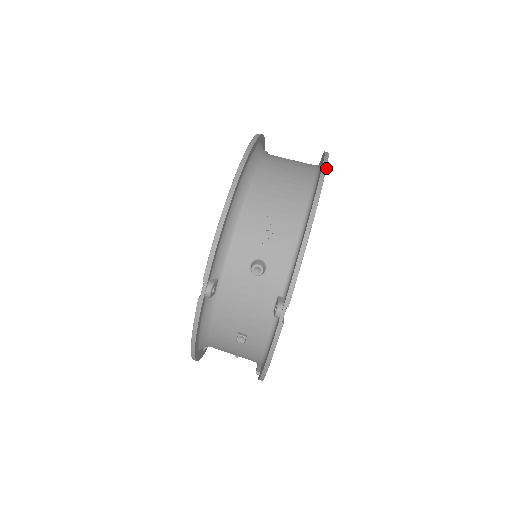
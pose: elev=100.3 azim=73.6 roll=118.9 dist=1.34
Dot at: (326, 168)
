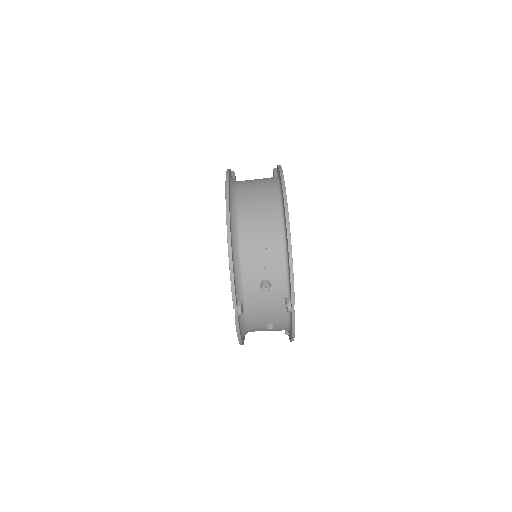
Dot at: (286, 196)
